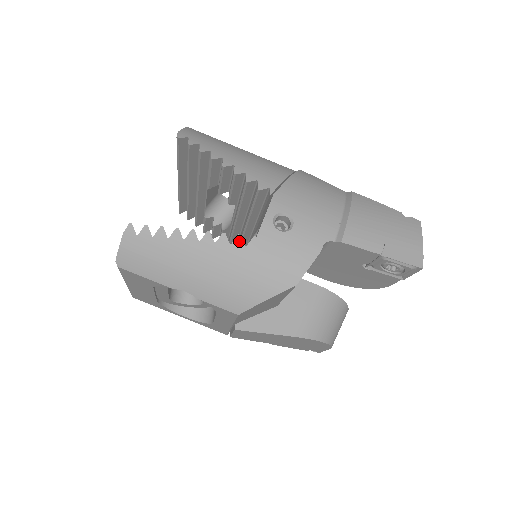
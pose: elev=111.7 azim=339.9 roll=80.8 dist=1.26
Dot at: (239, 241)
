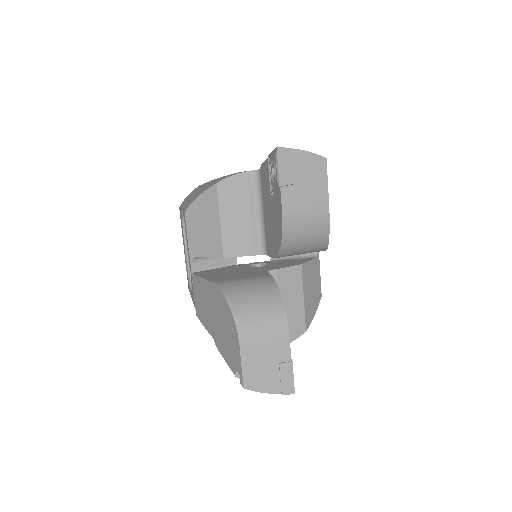
Dot at: occluded
